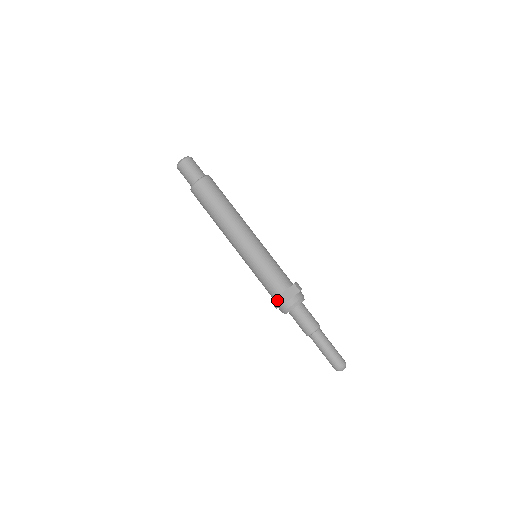
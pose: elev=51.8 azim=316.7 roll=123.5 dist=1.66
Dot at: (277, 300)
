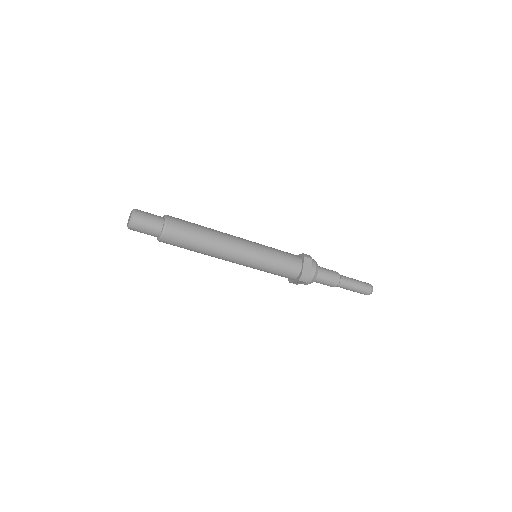
Dot at: (301, 280)
